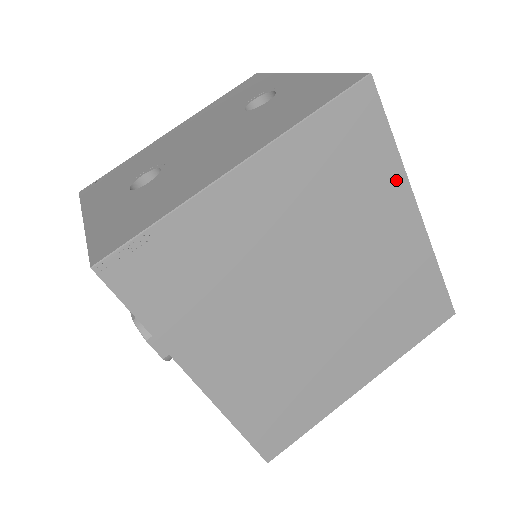
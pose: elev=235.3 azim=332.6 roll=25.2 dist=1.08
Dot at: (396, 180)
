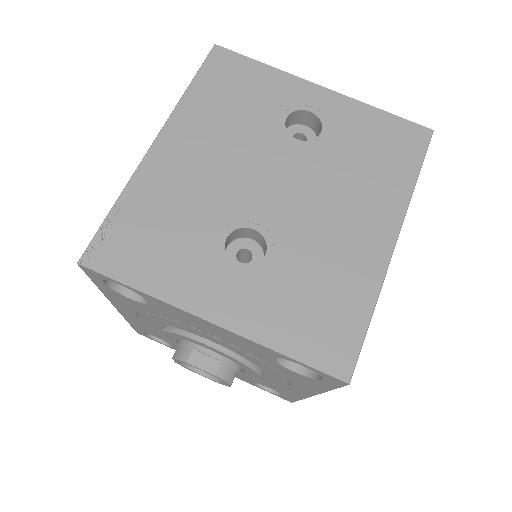
Dot at: occluded
